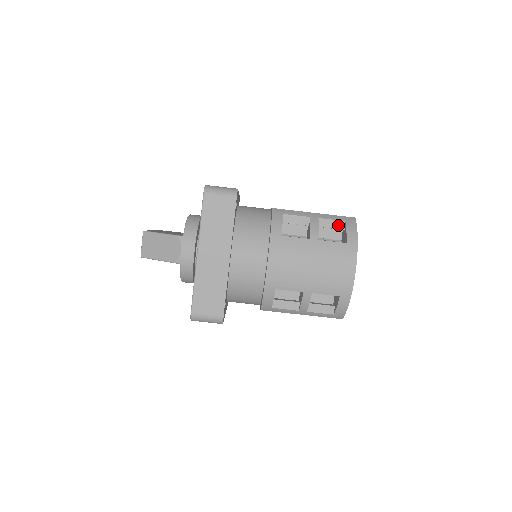
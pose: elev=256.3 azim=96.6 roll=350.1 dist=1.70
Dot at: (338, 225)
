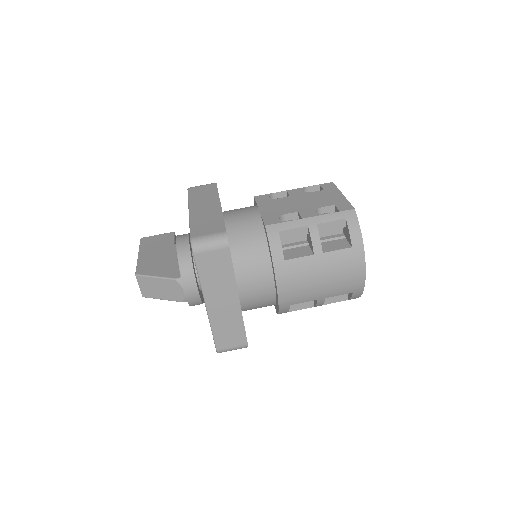
Dot at: (338, 225)
